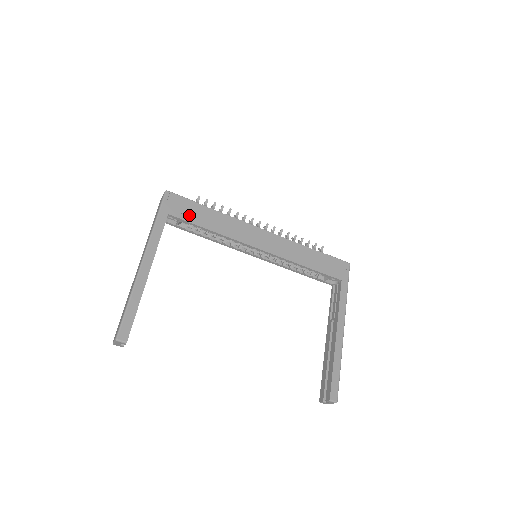
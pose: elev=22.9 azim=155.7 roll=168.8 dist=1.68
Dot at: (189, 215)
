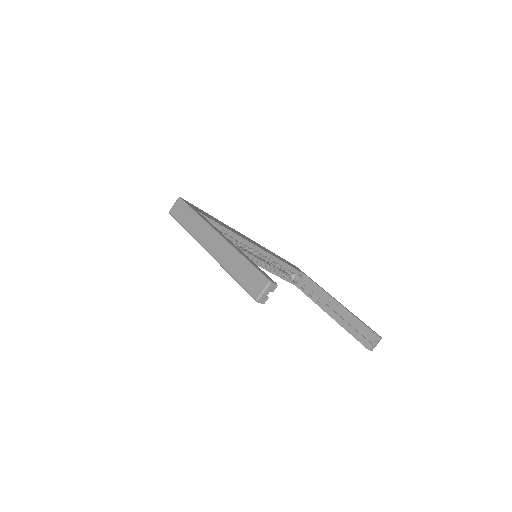
Dot at: (208, 216)
